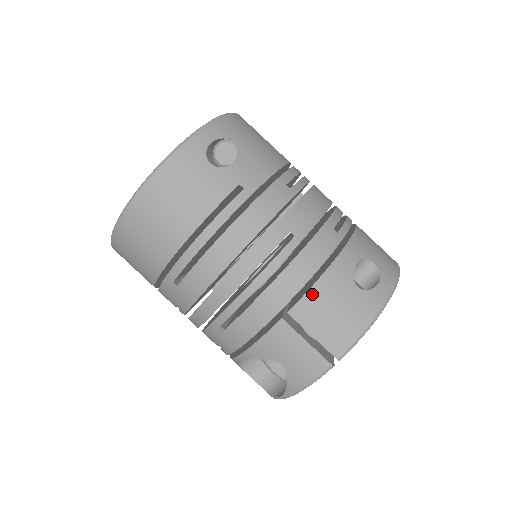
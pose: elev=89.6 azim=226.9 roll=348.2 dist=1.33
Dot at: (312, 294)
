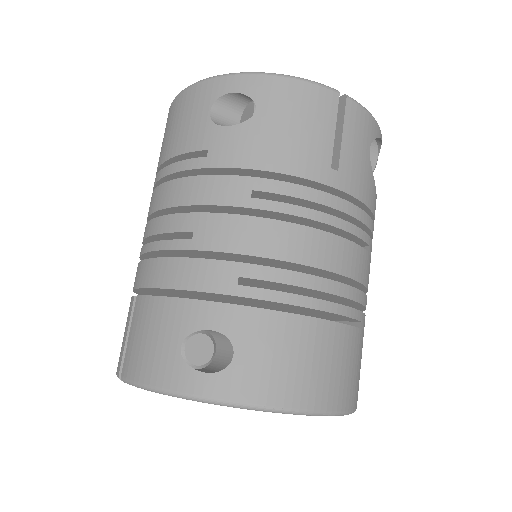
Dot at: (152, 302)
